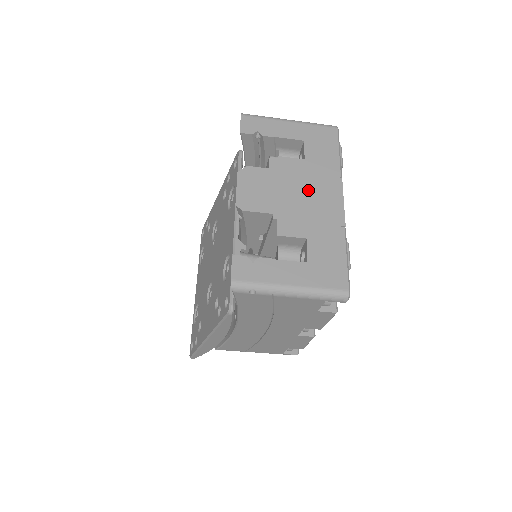
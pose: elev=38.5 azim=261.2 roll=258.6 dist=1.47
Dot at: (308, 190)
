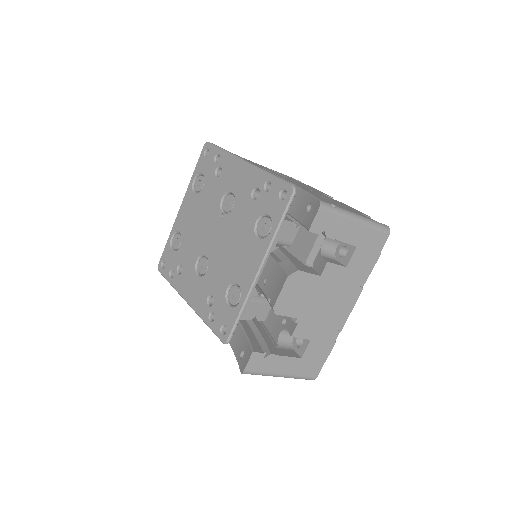
Dot at: (333, 298)
